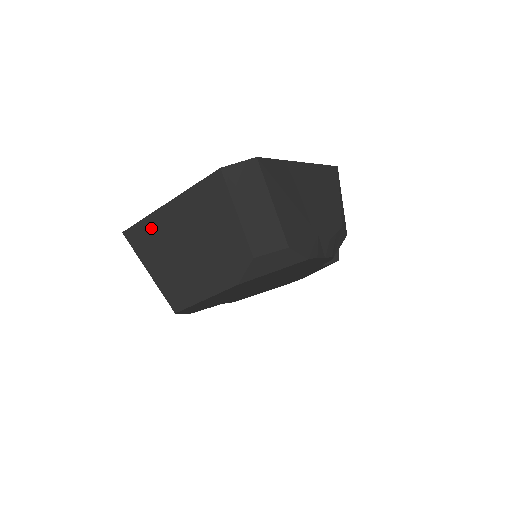
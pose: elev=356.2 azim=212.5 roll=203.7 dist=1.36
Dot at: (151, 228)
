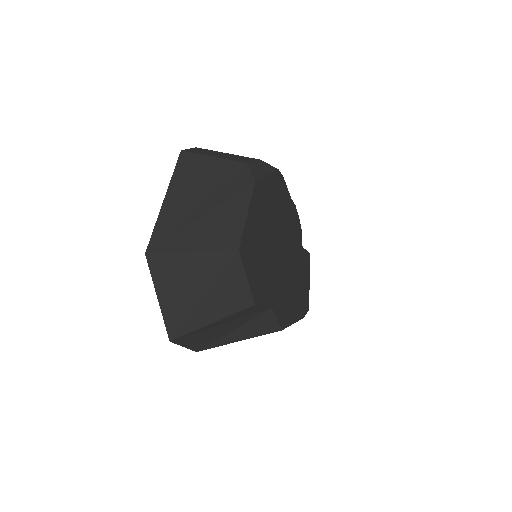
Dot at: (166, 224)
